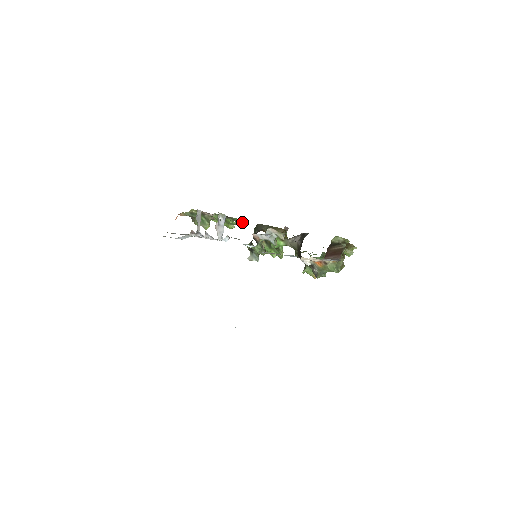
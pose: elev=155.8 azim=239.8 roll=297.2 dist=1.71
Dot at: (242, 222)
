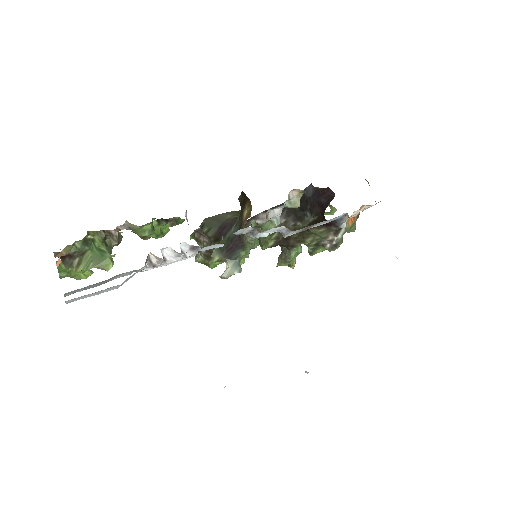
Dot at: (168, 230)
